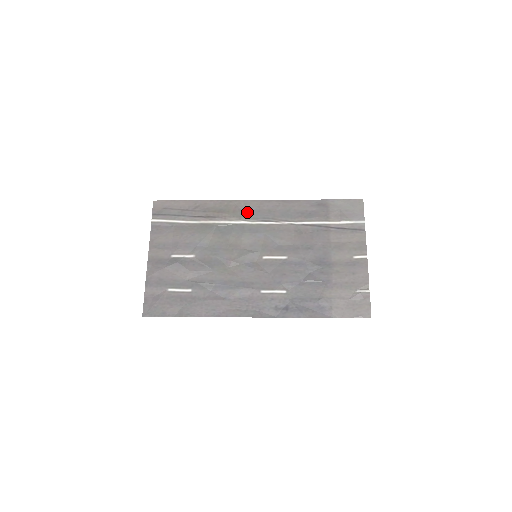
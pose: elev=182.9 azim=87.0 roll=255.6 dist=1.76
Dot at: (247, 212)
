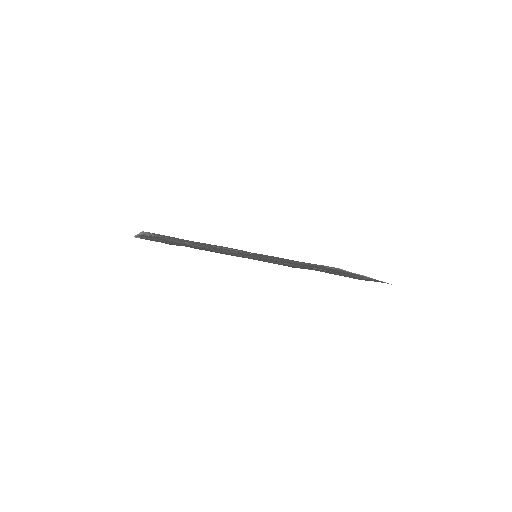
Dot at: (238, 250)
